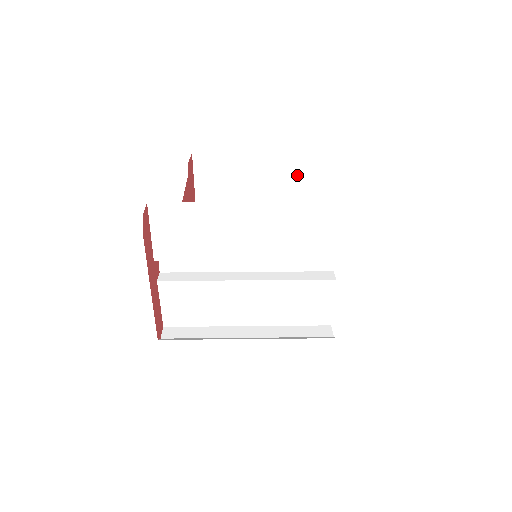
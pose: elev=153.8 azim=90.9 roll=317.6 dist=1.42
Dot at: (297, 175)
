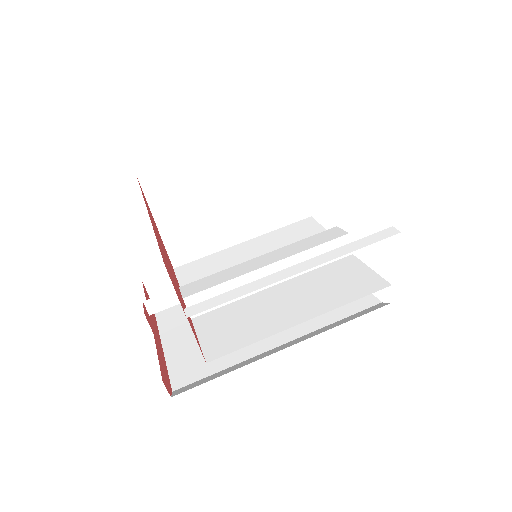
Dot at: occluded
